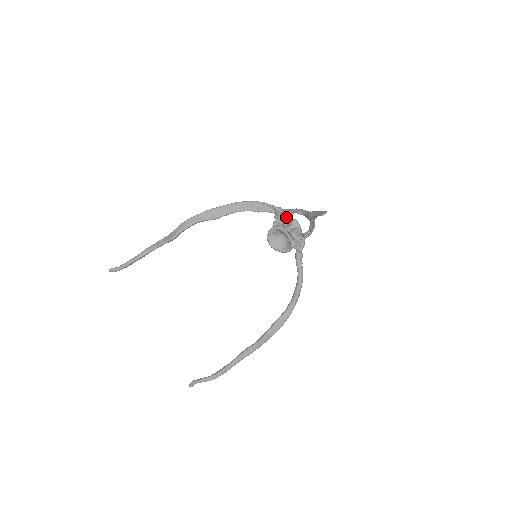
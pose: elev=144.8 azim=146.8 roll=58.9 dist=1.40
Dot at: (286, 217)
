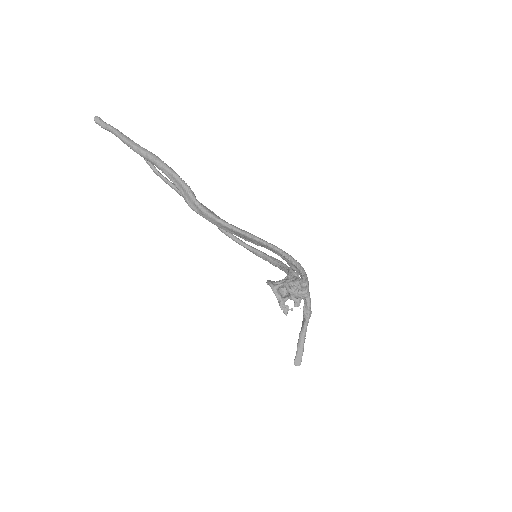
Dot at: occluded
